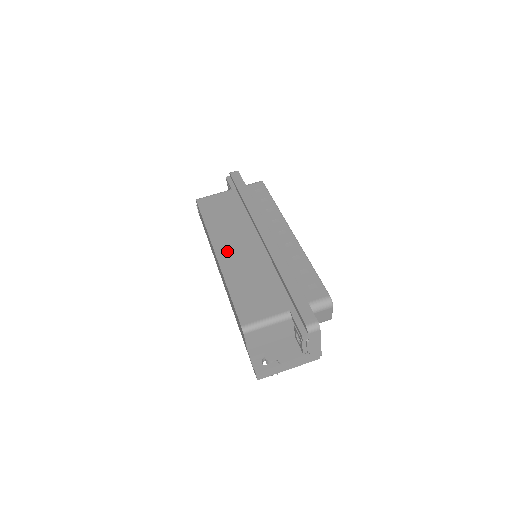
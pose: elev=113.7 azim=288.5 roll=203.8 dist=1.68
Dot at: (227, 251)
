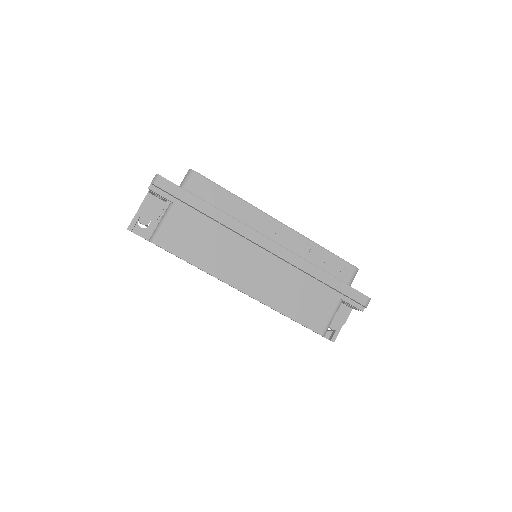
Dot at: (249, 282)
